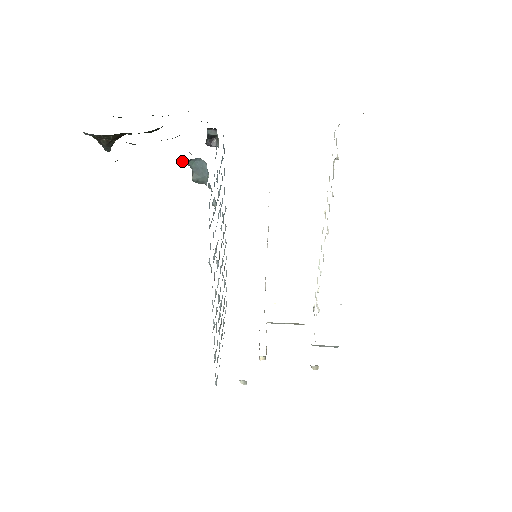
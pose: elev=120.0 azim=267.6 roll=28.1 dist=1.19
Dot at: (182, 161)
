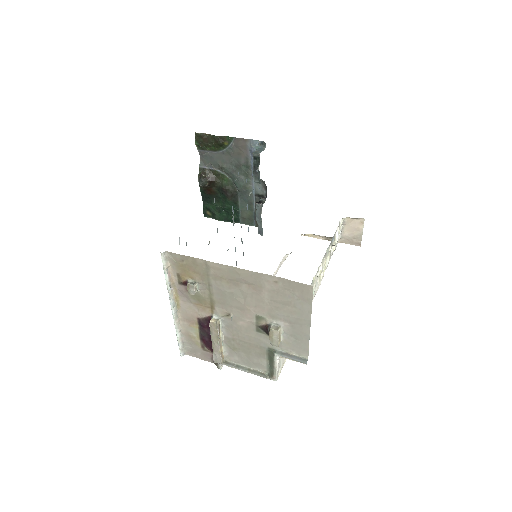
Dot at: (253, 146)
